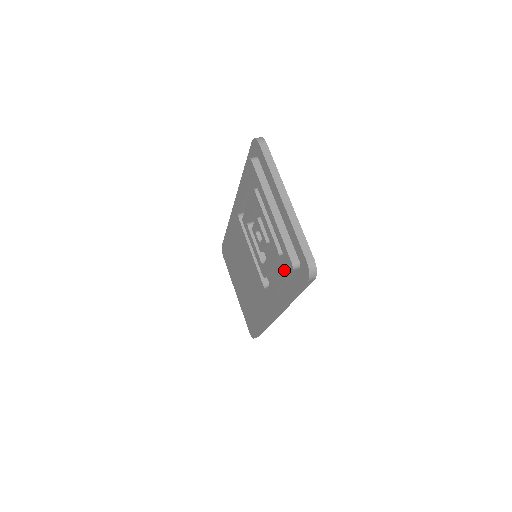
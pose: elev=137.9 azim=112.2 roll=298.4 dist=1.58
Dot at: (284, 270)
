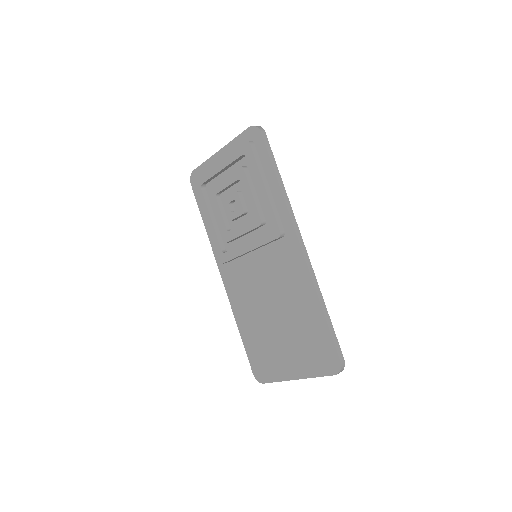
Dot at: (251, 162)
